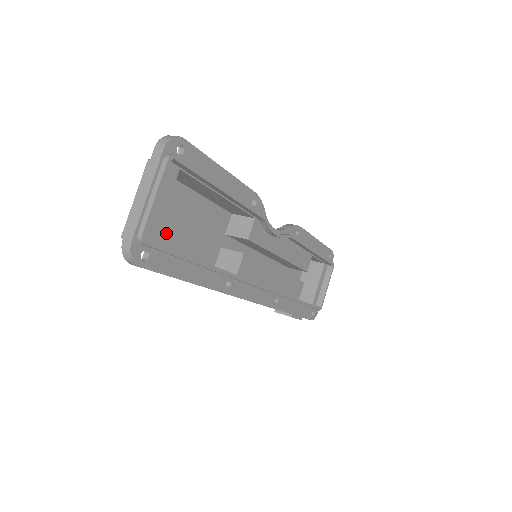
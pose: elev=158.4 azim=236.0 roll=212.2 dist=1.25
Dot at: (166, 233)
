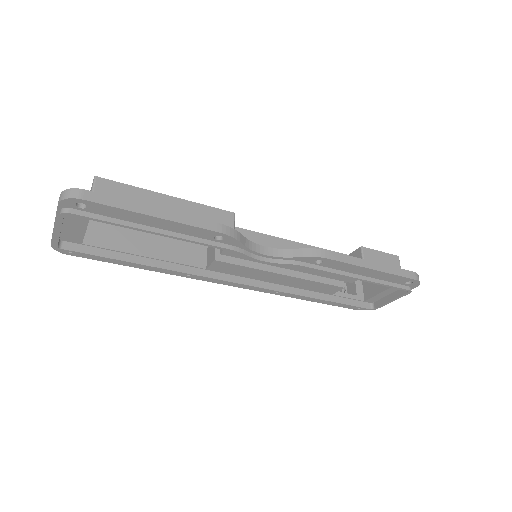
Dot at: occluded
